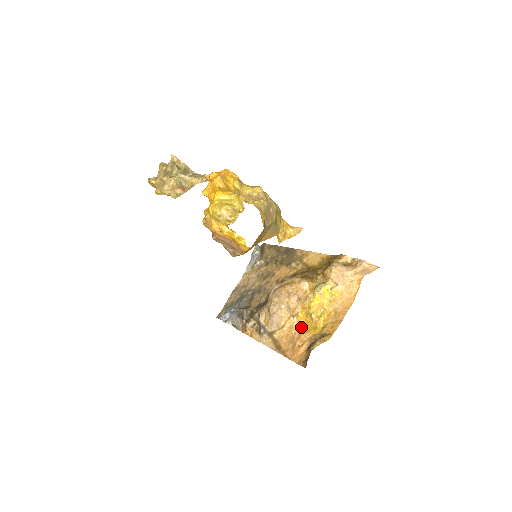
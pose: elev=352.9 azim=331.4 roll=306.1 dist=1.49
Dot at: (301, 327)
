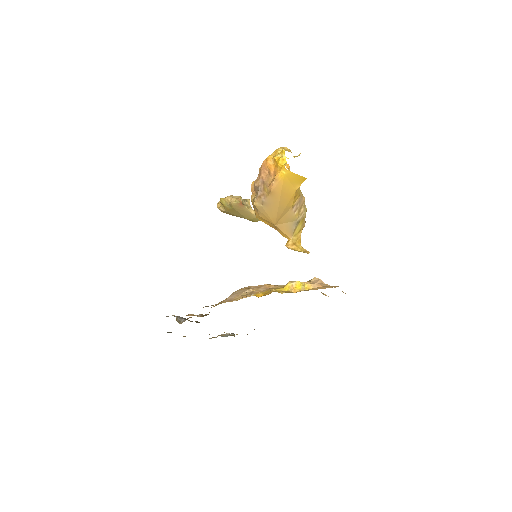
Dot at: occluded
